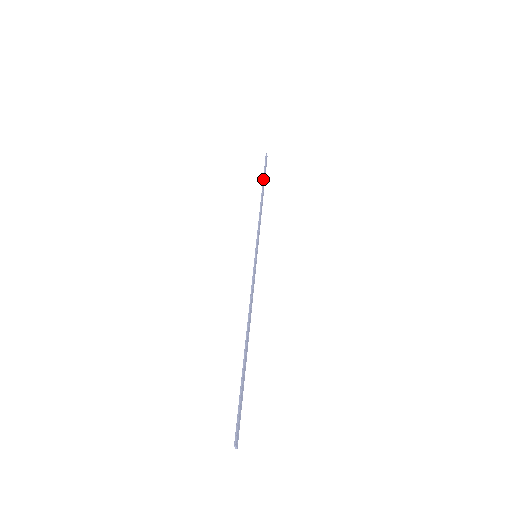
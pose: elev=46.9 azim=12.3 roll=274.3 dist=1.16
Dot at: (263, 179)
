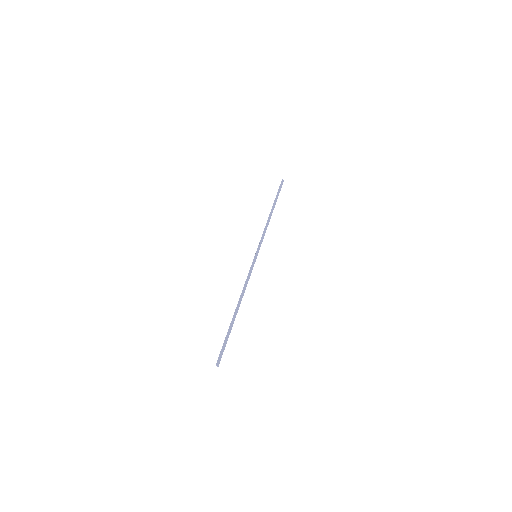
Dot at: (275, 200)
